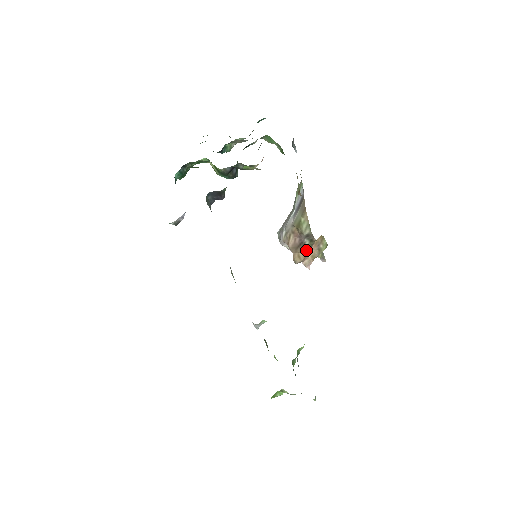
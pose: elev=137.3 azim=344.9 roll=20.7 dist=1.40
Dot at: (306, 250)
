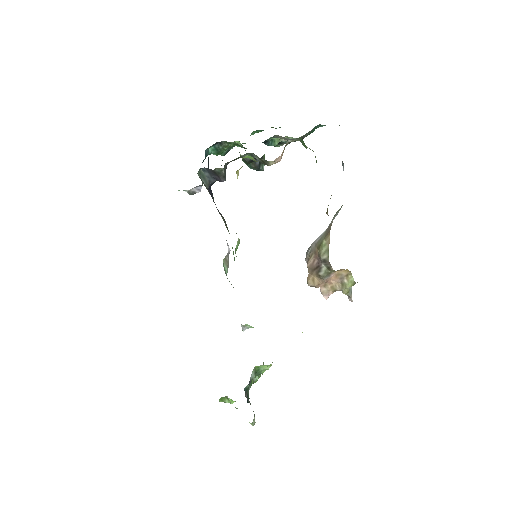
Dot at: (321, 276)
